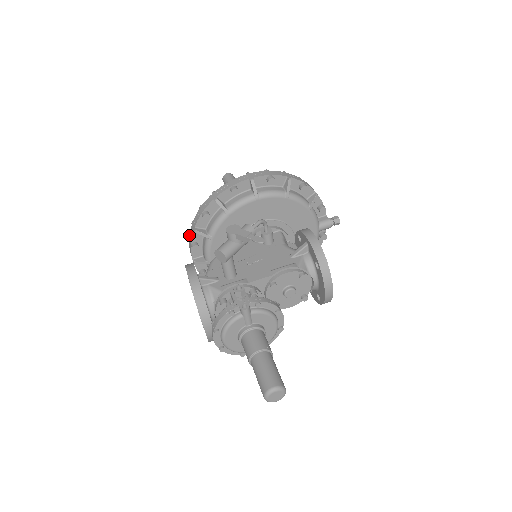
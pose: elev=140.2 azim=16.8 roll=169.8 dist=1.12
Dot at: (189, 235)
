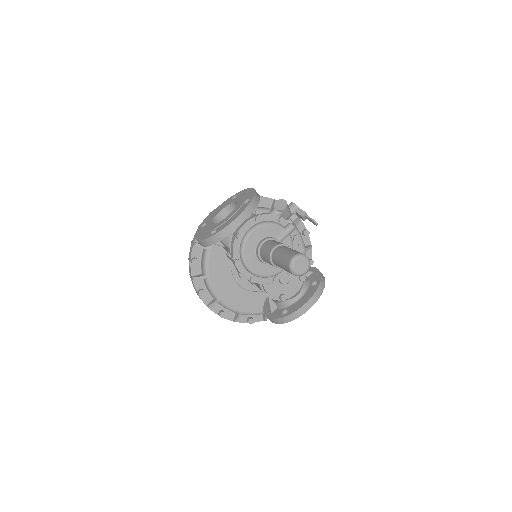
Dot at: occluded
